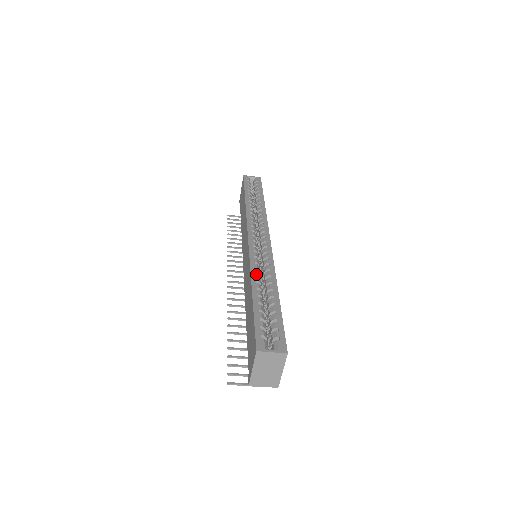
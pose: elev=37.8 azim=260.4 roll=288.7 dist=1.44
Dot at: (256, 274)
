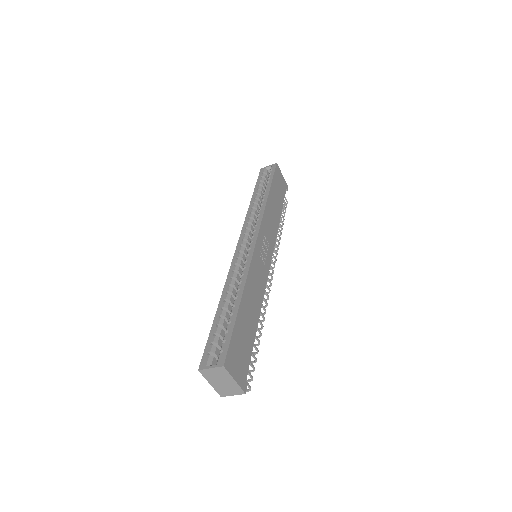
Dot at: (229, 284)
